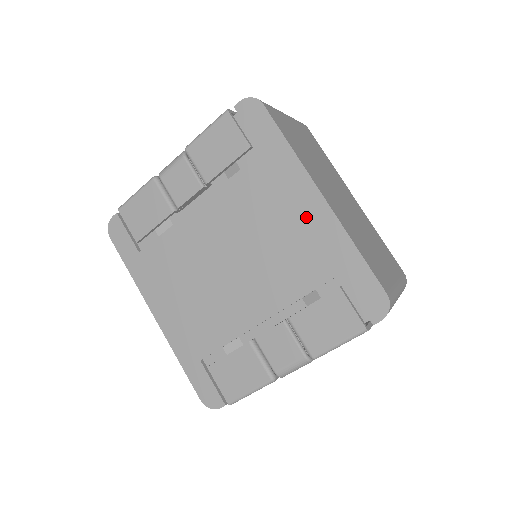
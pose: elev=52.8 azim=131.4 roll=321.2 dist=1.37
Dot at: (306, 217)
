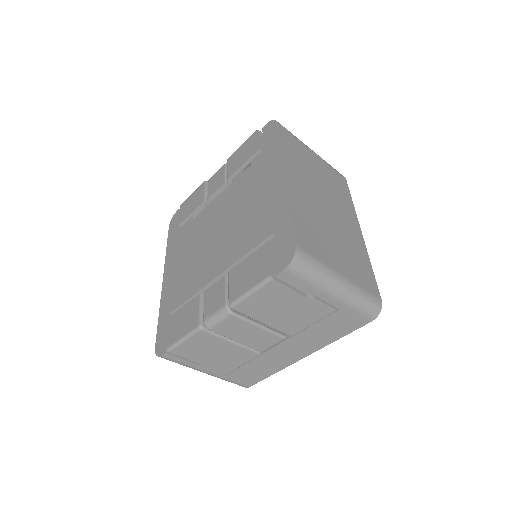
Dot at: (270, 193)
